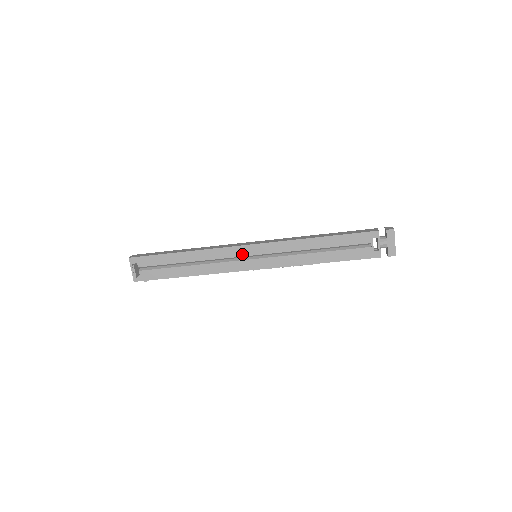
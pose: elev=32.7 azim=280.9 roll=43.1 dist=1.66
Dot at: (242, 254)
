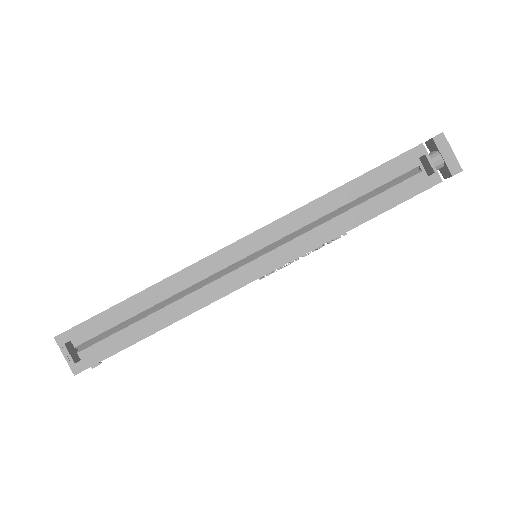
Dot at: (234, 259)
